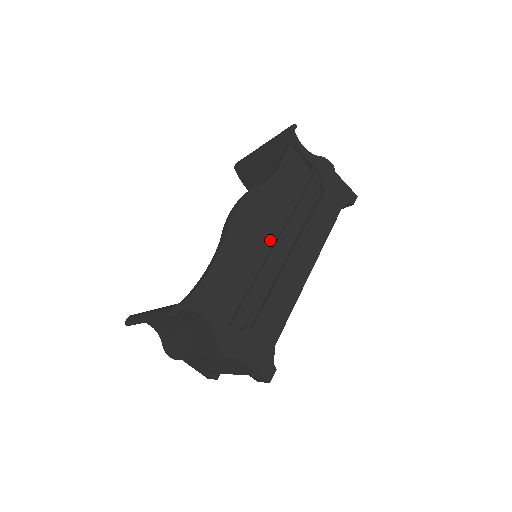
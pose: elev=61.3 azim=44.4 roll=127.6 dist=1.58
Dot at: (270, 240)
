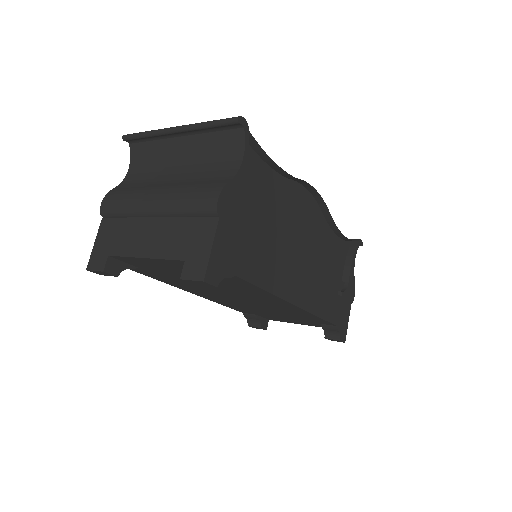
Dot at: (298, 244)
